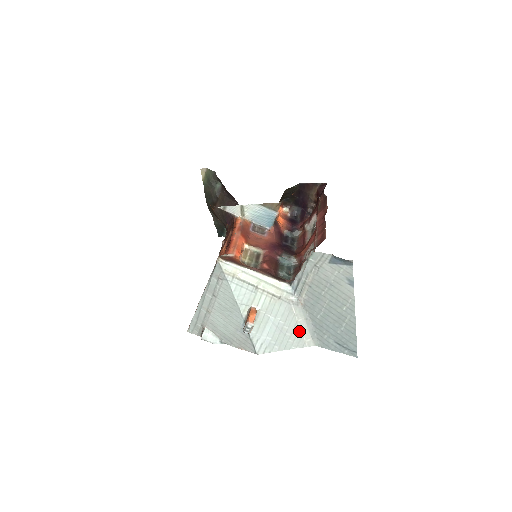
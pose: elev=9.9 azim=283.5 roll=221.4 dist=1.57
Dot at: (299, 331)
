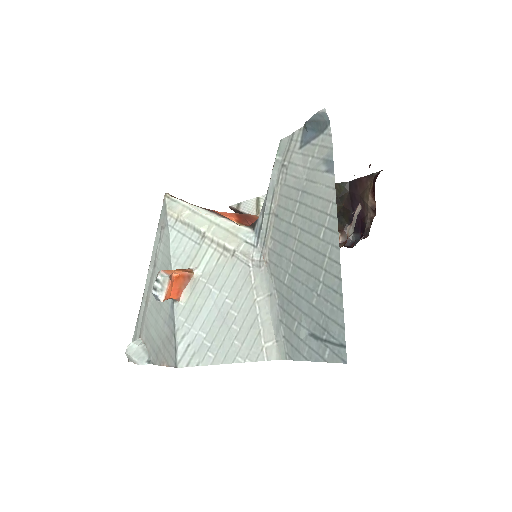
Dot at: (255, 322)
